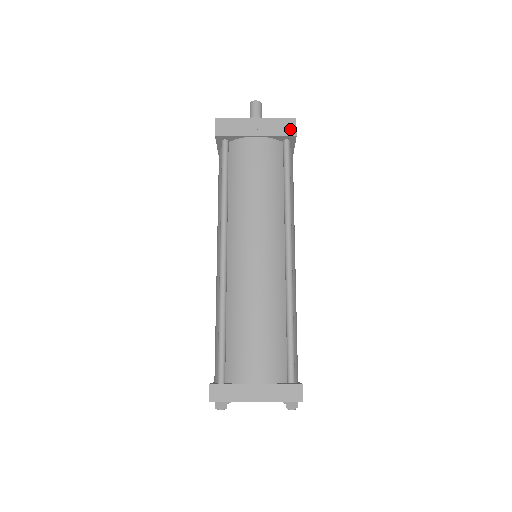
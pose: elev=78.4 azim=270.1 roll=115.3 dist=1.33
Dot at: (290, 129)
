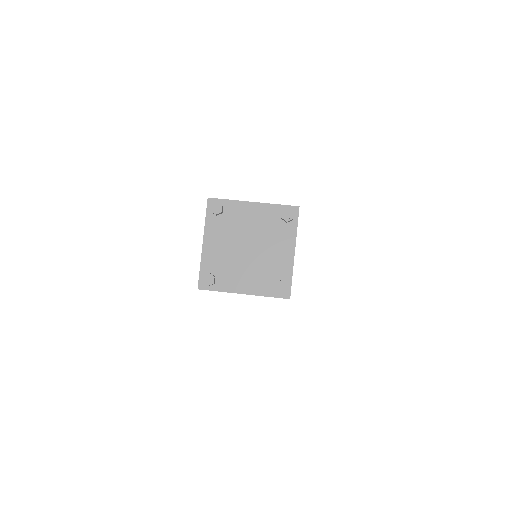
Dot at: occluded
